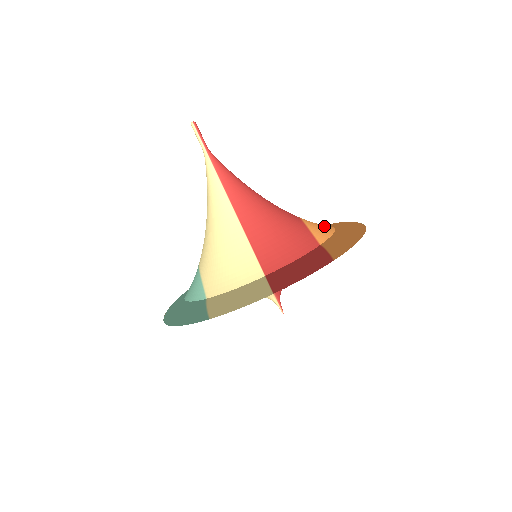
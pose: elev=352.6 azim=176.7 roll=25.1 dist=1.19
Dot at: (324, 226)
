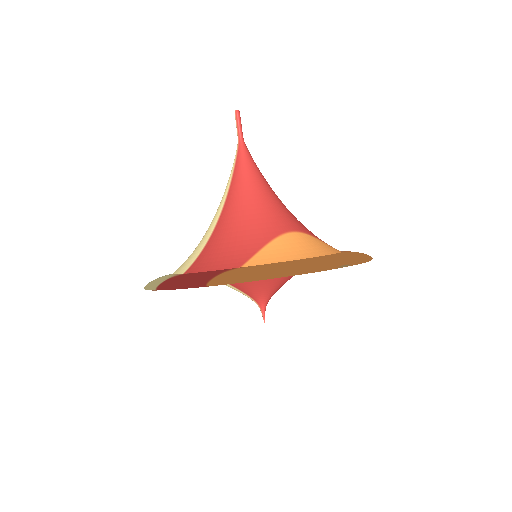
Dot at: (297, 251)
